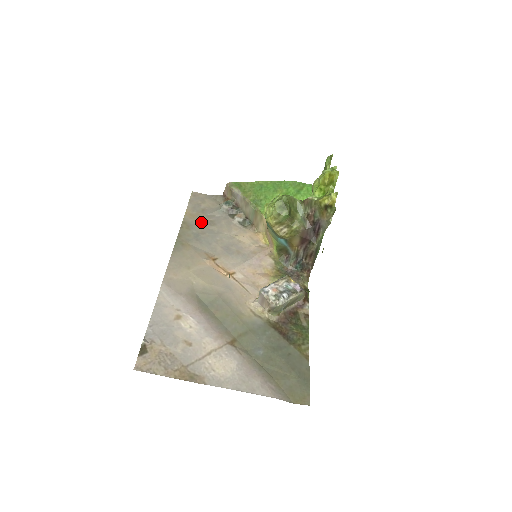
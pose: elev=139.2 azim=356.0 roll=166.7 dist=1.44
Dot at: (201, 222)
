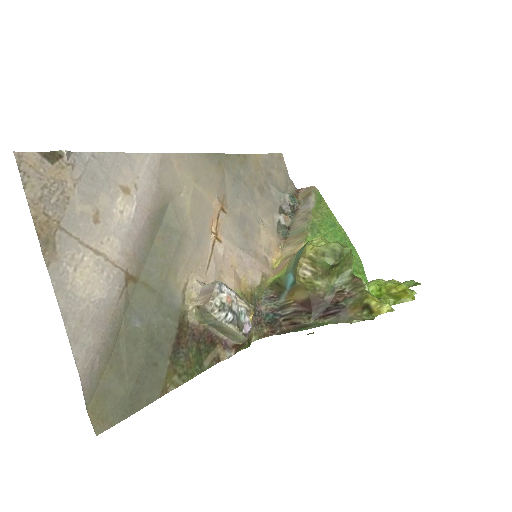
Dot at: (256, 176)
